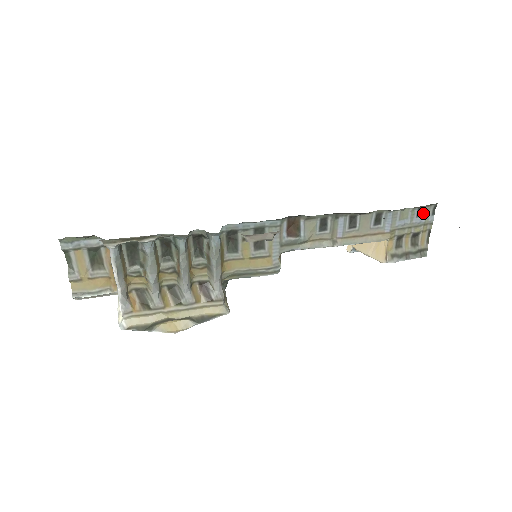
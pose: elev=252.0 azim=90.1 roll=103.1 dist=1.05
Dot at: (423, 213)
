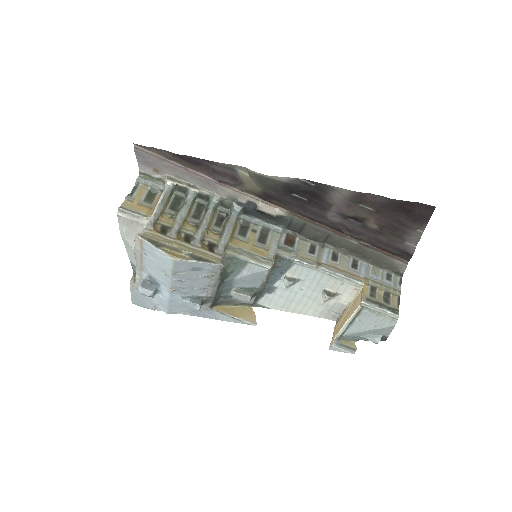
Dot at: (391, 279)
